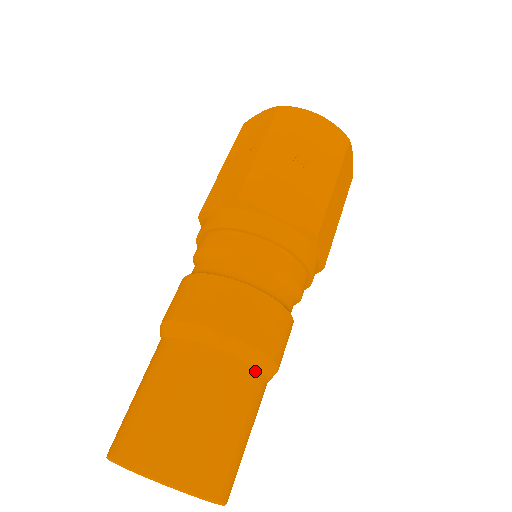
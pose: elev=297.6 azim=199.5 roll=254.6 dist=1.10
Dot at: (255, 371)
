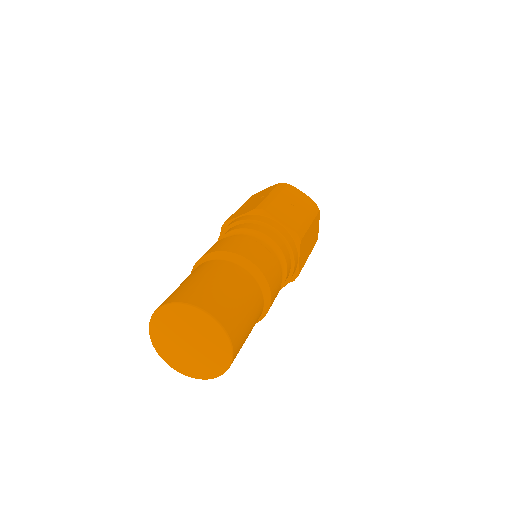
Dot at: (260, 289)
